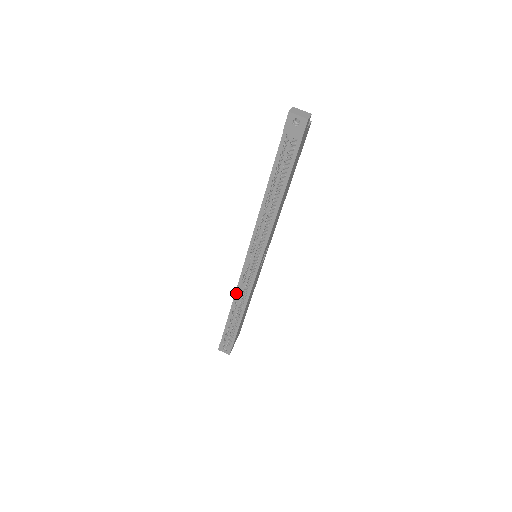
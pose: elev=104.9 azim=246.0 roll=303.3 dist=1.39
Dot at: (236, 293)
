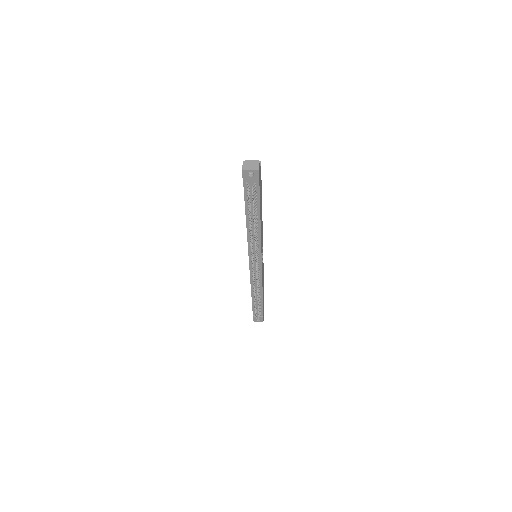
Dot at: (251, 284)
